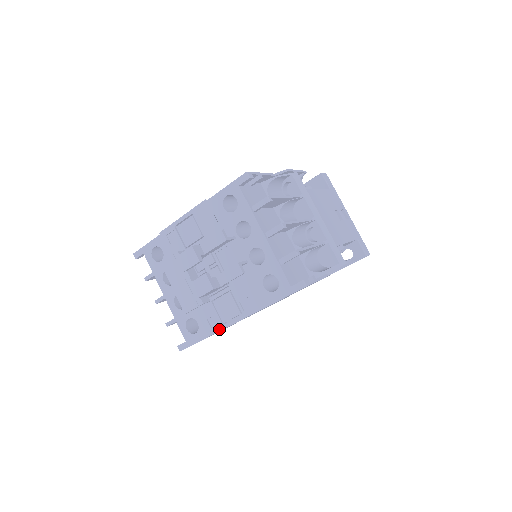
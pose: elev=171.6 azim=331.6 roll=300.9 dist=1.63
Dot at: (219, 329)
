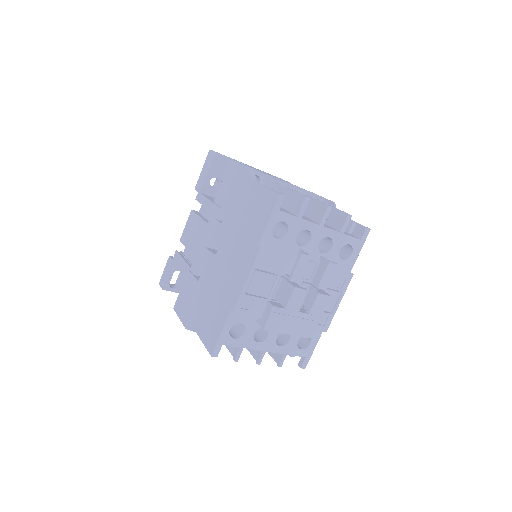
Dot at: (331, 320)
